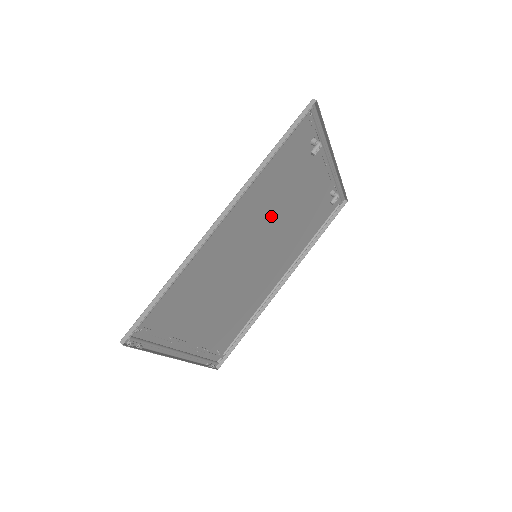
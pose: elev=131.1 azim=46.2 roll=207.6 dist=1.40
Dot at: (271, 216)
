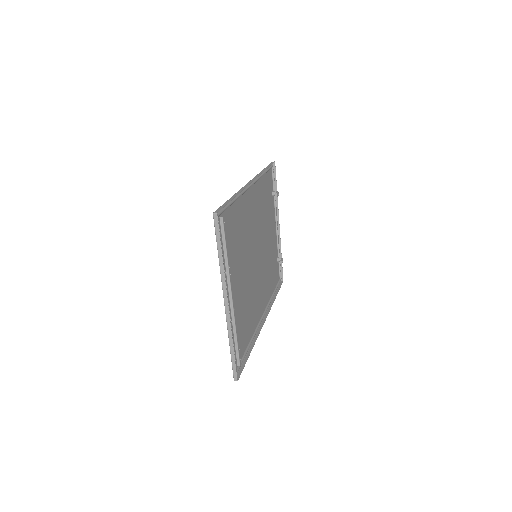
Dot at: (261, 227)
